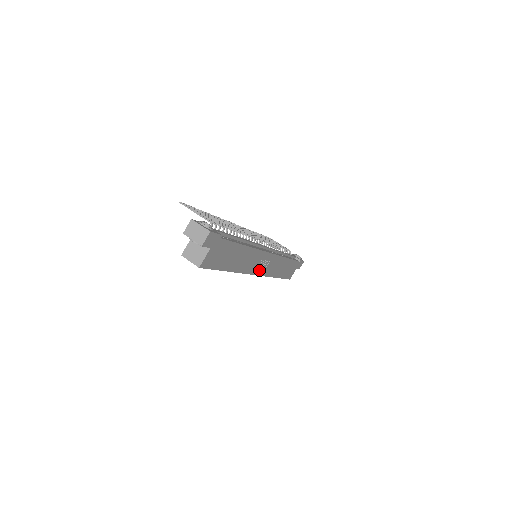
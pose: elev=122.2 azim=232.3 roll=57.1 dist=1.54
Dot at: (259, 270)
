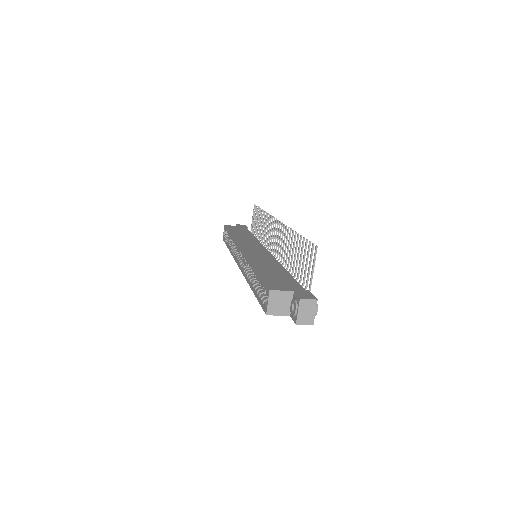
Dot at: occluded
